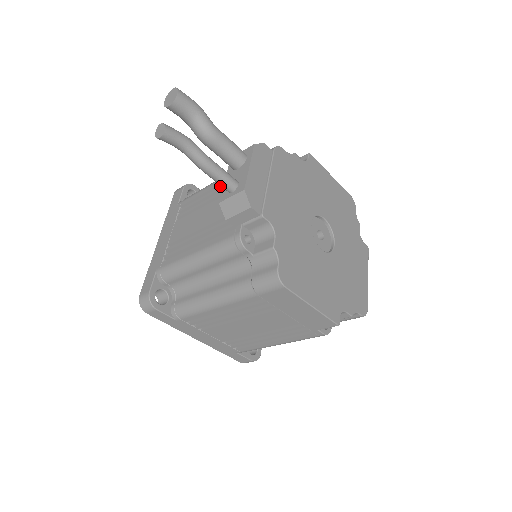
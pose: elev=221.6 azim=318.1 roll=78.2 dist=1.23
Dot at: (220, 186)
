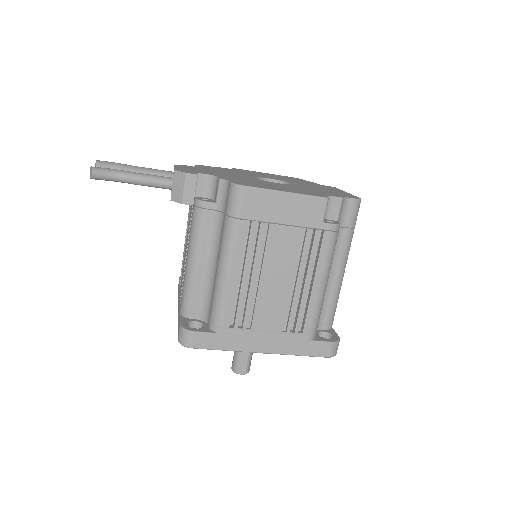
Dot at: occluded
